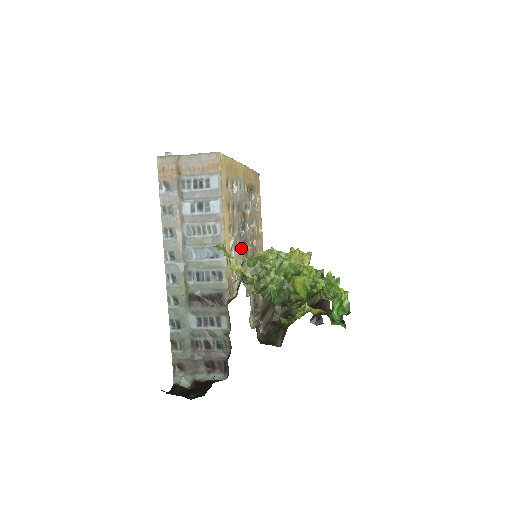
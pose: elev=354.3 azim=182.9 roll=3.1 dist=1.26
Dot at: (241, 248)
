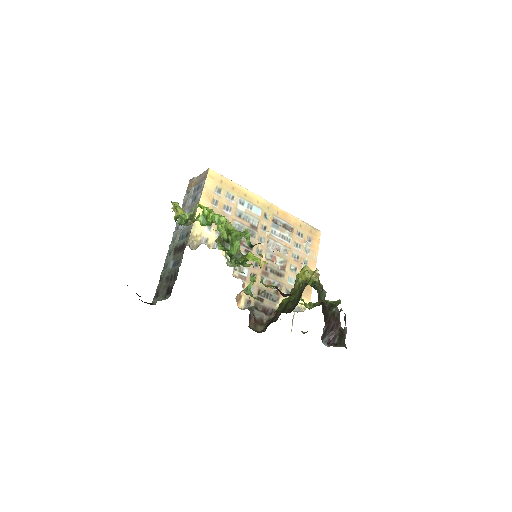
Dot at: occluded
